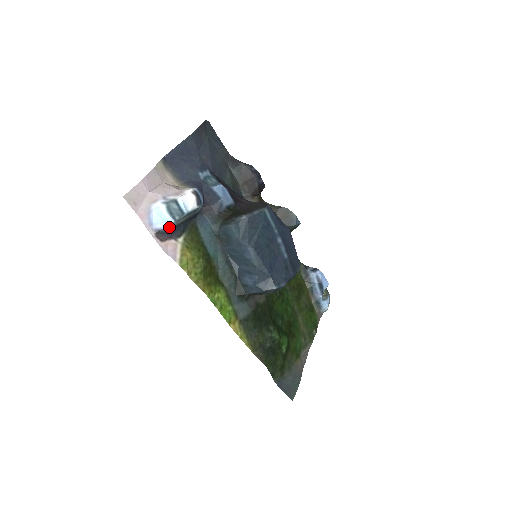
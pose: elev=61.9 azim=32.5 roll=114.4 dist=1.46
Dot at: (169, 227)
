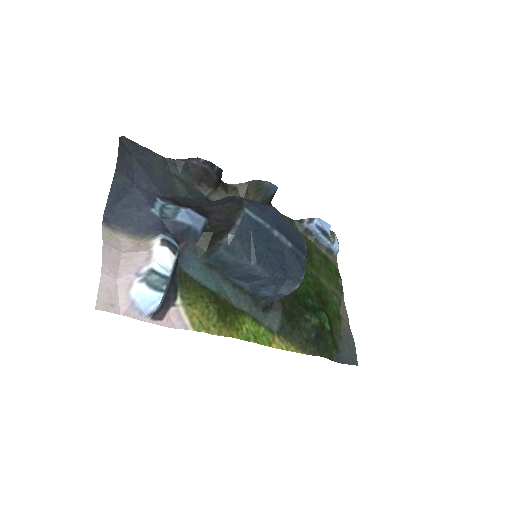
Dot at: (161, 302)
